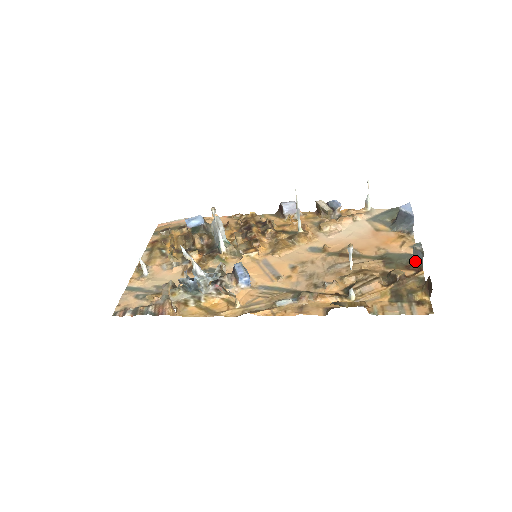
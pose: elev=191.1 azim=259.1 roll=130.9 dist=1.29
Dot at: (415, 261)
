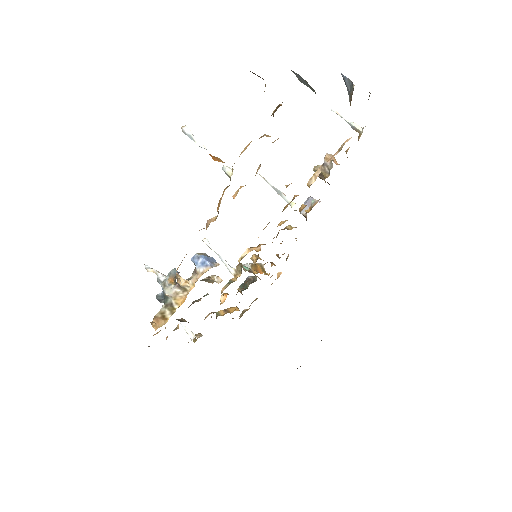
Dot at: (313, 90)
